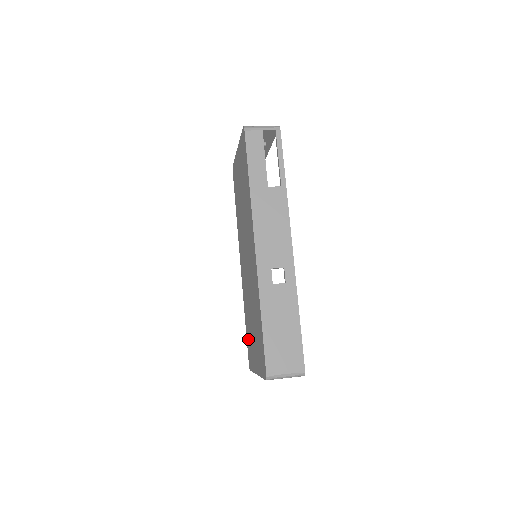
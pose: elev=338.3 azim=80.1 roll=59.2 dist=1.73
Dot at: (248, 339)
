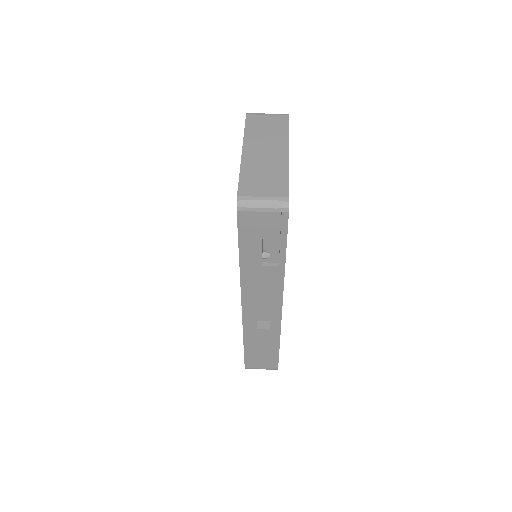
Dot at: occluded
